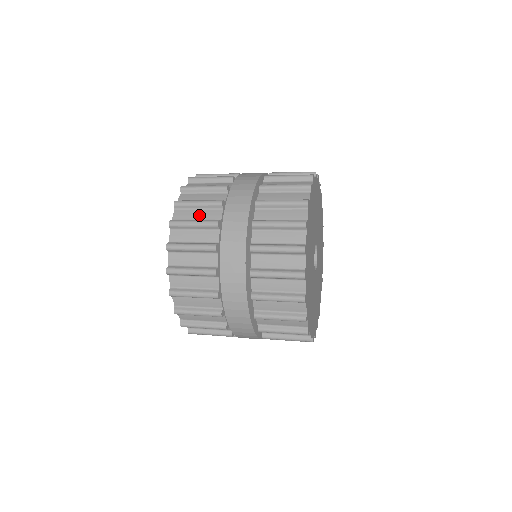
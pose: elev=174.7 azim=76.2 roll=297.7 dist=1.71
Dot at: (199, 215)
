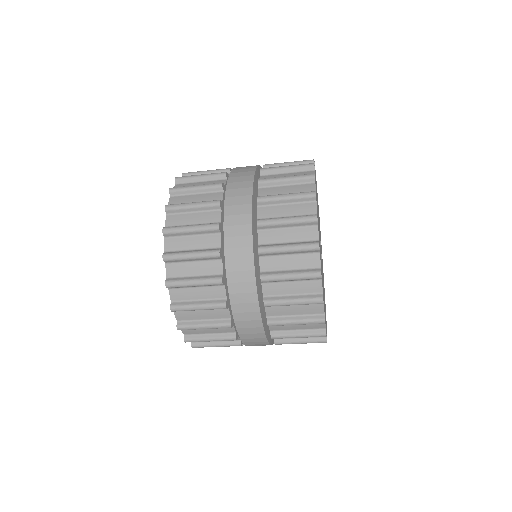
Dot at: occluded
